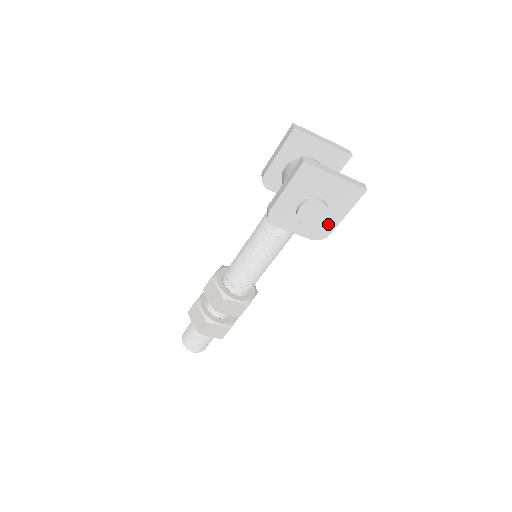
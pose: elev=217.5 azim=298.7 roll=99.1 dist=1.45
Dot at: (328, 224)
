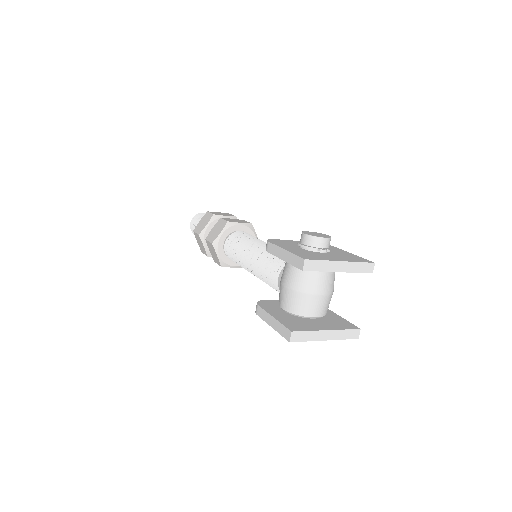
Dot at: occluded
